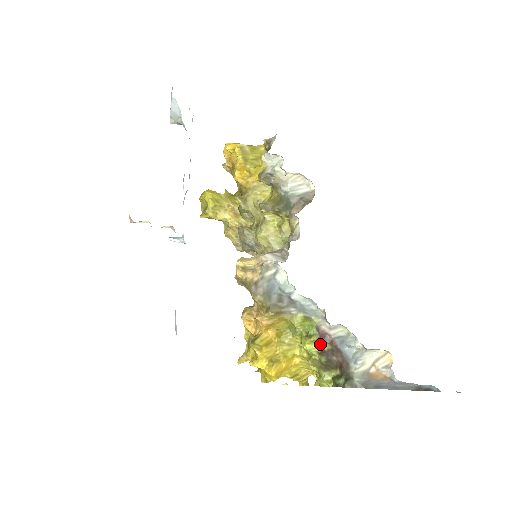
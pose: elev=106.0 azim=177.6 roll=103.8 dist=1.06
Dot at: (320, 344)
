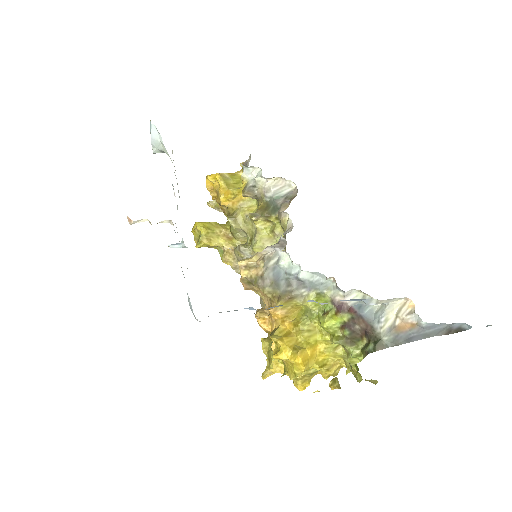
Dot at: (339, 316)
